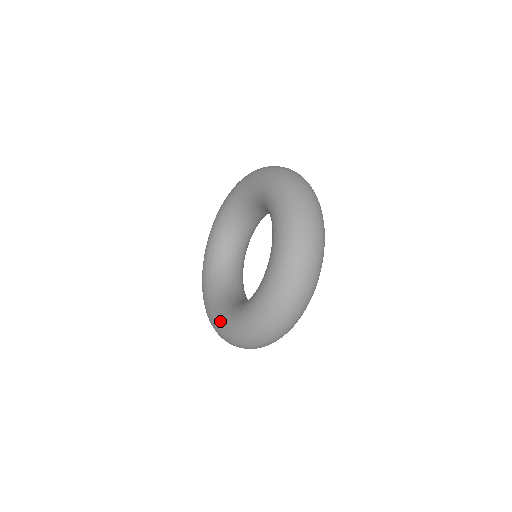
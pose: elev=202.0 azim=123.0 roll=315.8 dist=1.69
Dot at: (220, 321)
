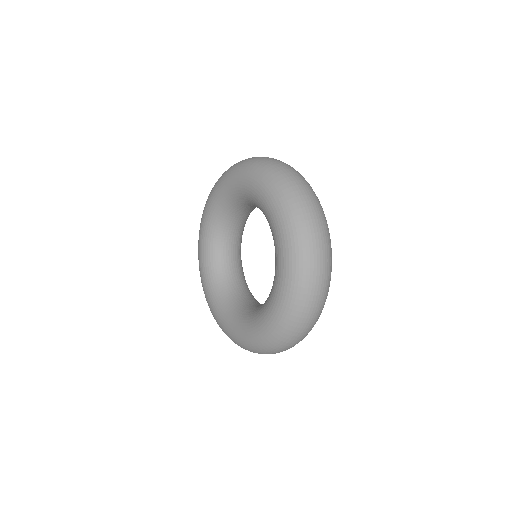
Dot at: (230, 329)
